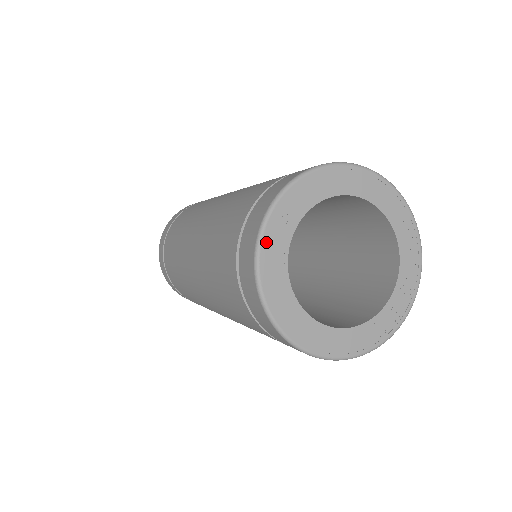
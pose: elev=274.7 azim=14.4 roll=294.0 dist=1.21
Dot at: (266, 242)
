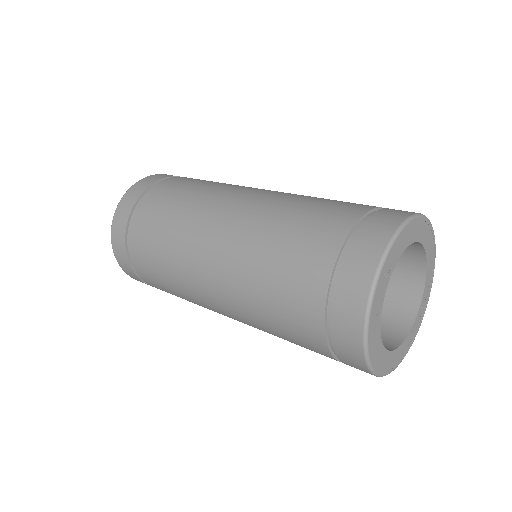
Dot at: (375, 297)
